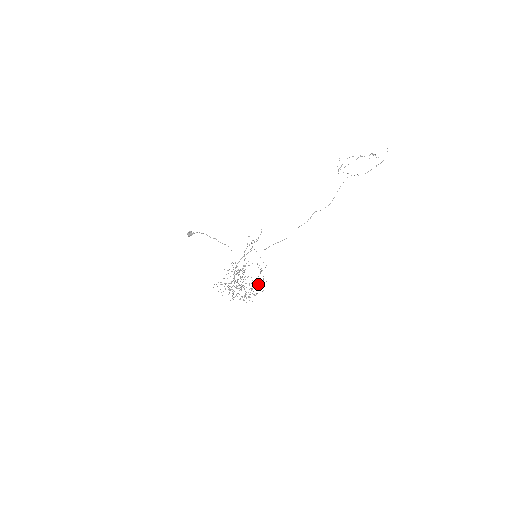
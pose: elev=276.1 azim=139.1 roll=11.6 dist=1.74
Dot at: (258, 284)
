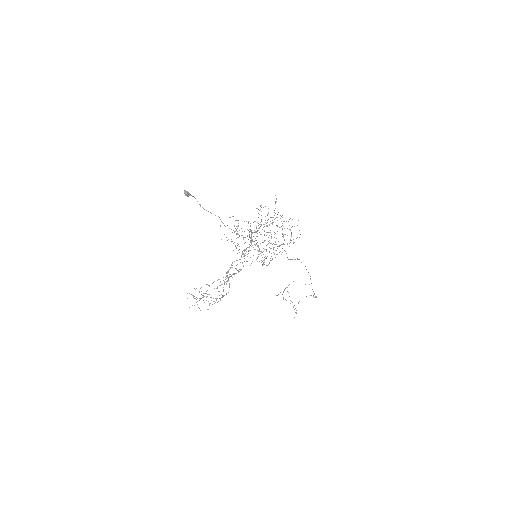
Dot at: (280, 251)
